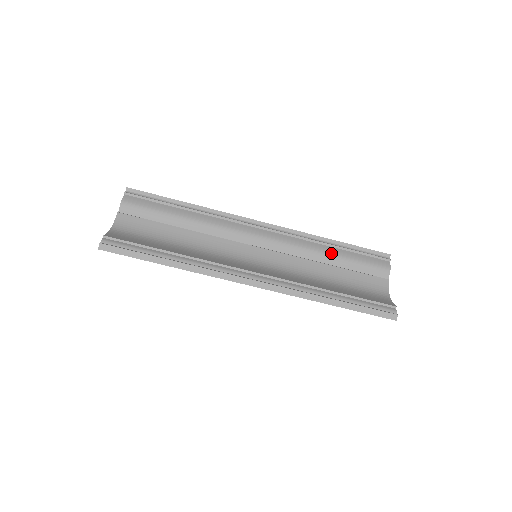
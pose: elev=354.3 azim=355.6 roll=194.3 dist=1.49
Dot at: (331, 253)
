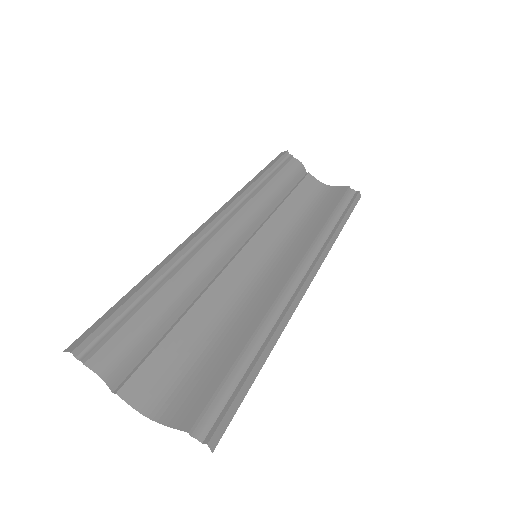
Dot at: (274, 190)
